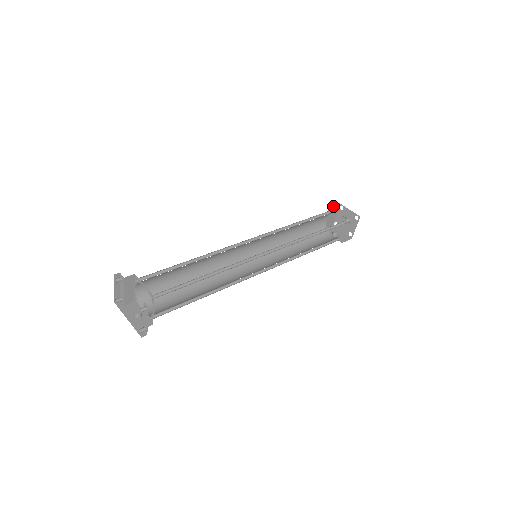
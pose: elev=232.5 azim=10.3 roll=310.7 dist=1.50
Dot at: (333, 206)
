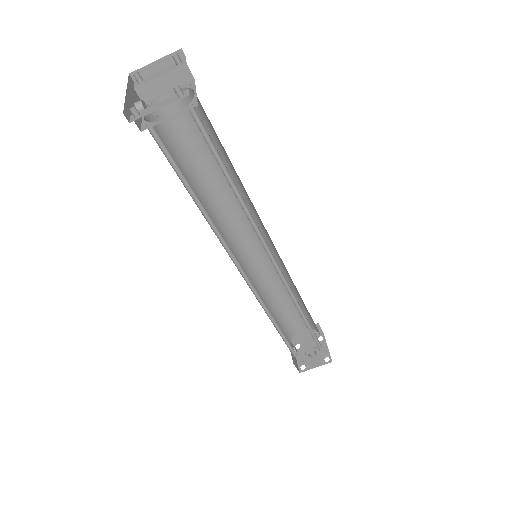
Dot at: (319, 327)
